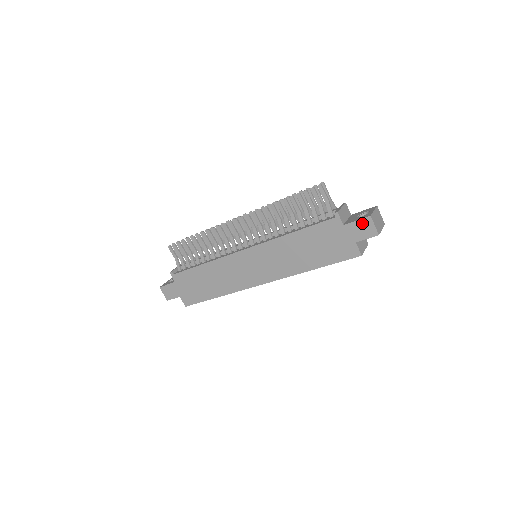
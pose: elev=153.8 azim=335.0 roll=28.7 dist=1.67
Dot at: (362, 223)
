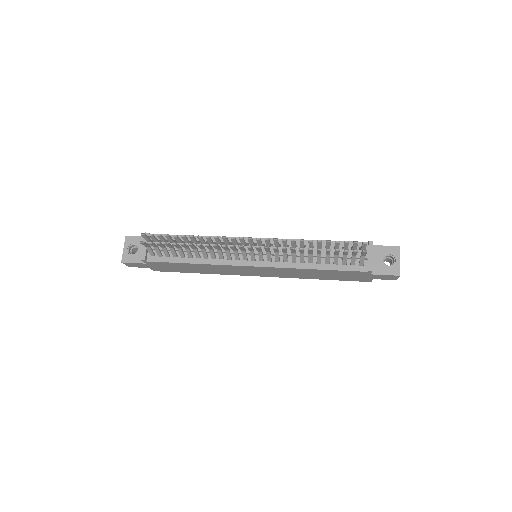
Dot at: (389, 276)
